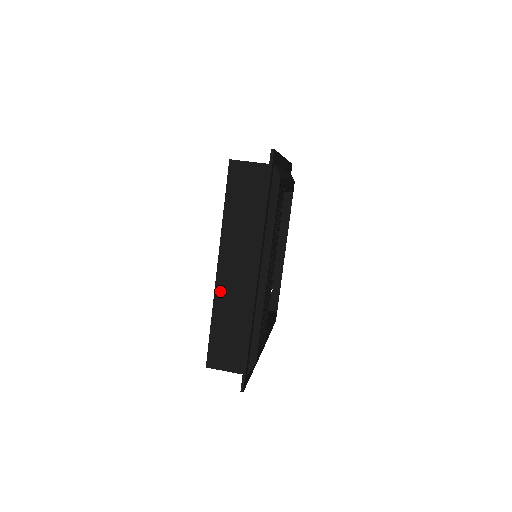
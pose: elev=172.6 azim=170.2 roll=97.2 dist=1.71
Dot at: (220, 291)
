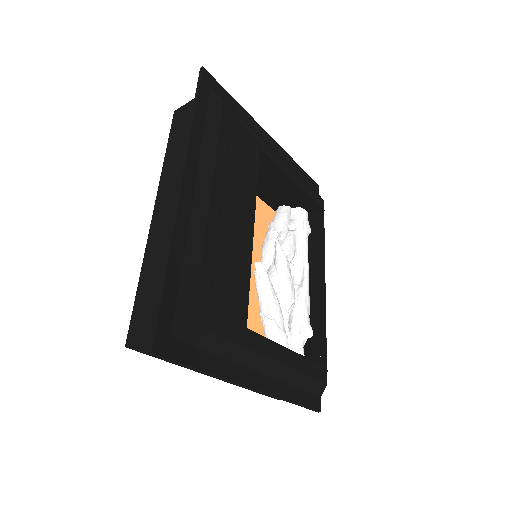
Dot at: (153, 235)
